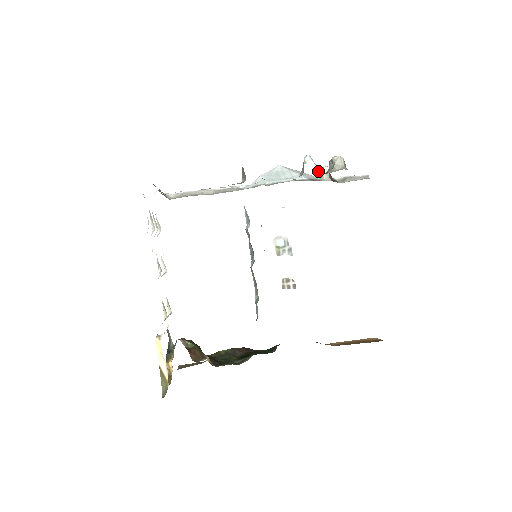
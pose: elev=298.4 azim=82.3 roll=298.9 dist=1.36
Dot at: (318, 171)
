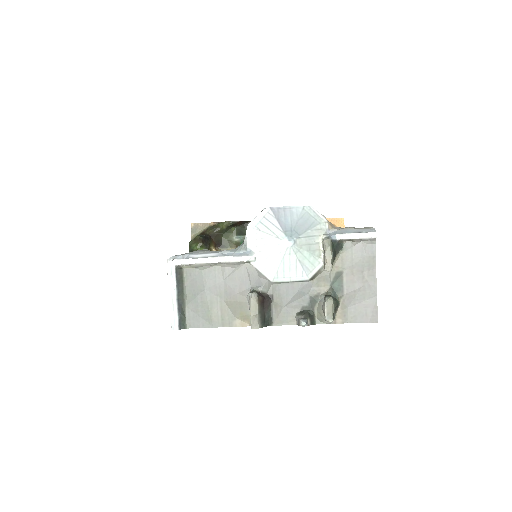
Dot at: (324, 255)
